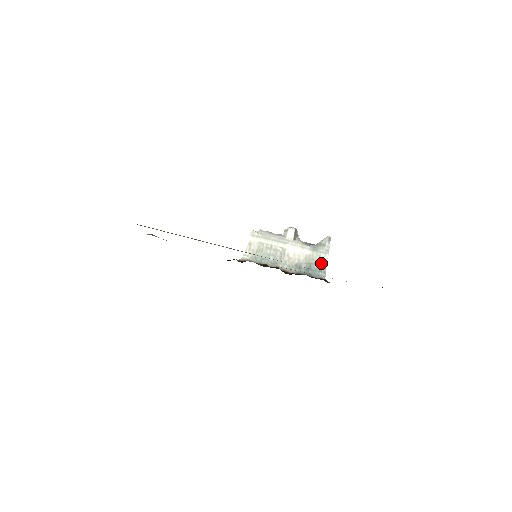
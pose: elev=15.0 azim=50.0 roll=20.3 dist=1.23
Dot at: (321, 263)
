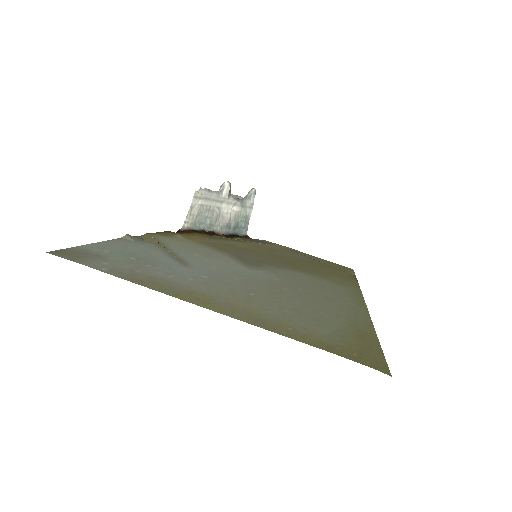
Dot at: (246, 219)
